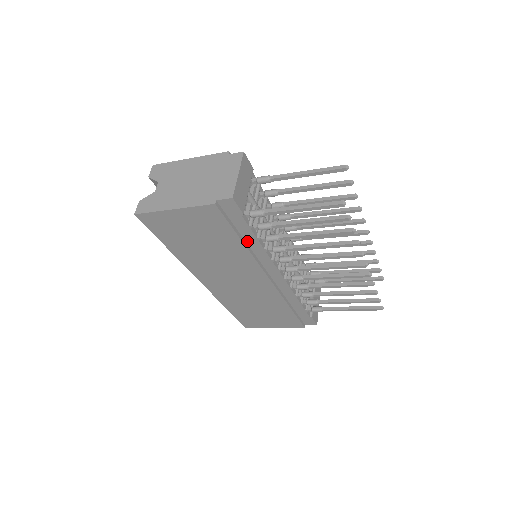
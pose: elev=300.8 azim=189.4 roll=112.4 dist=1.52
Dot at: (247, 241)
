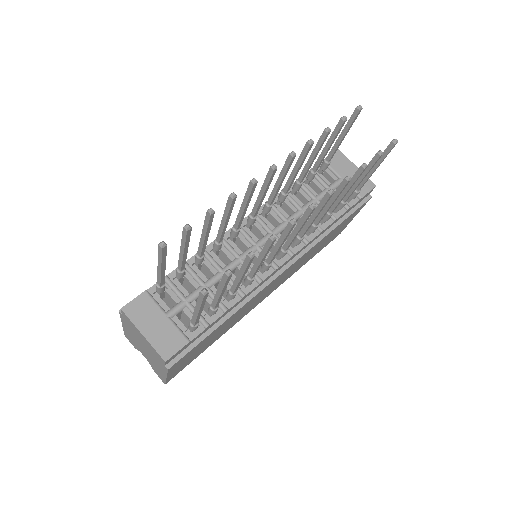
Dot at: (226, 314)
